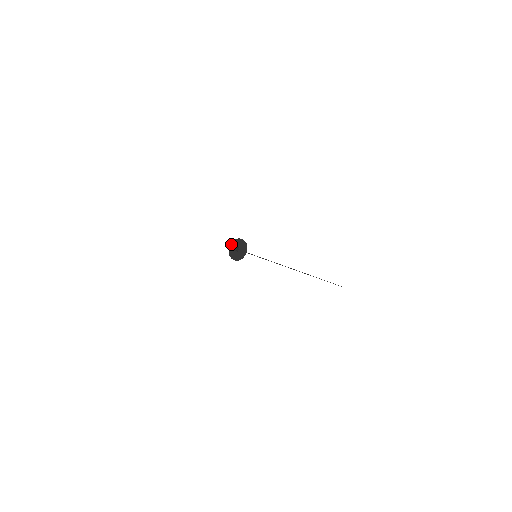
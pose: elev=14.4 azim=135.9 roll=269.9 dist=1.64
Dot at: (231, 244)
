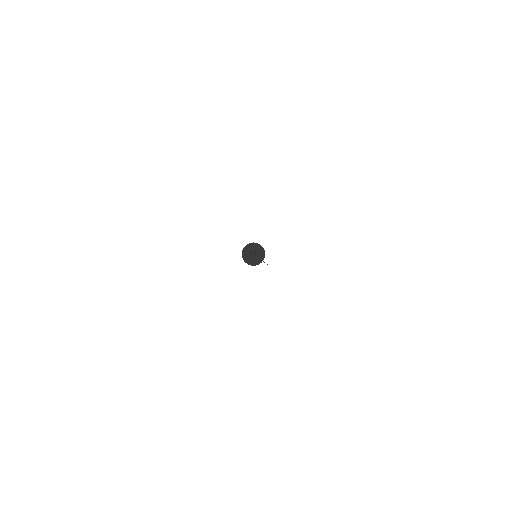
Dot at: (244, 249)
